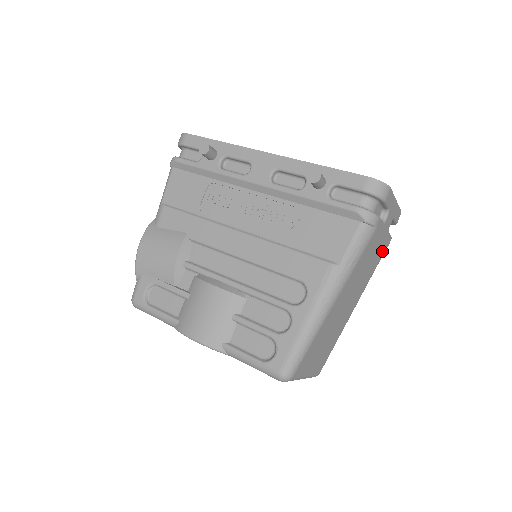
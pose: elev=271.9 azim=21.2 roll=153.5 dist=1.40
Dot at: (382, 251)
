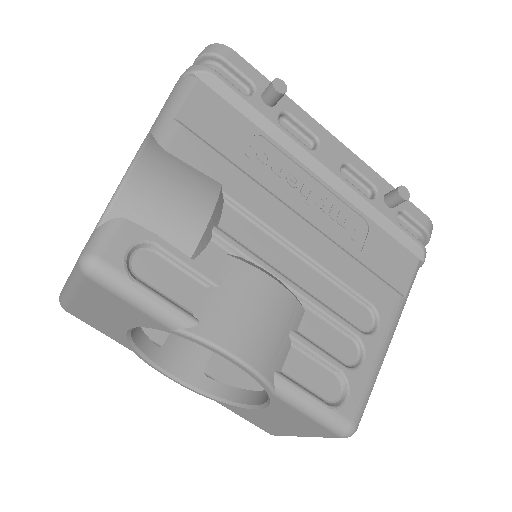
Dot at: occluded
